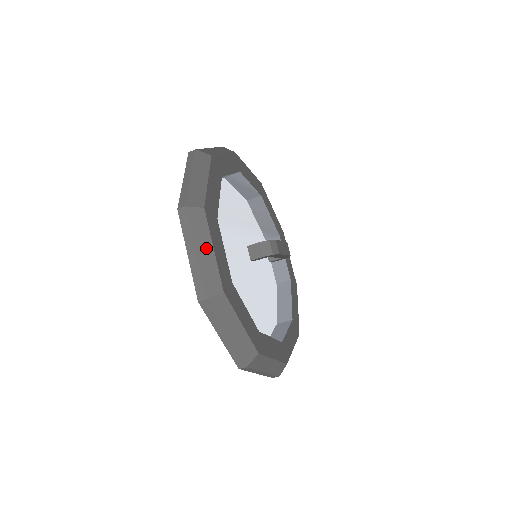
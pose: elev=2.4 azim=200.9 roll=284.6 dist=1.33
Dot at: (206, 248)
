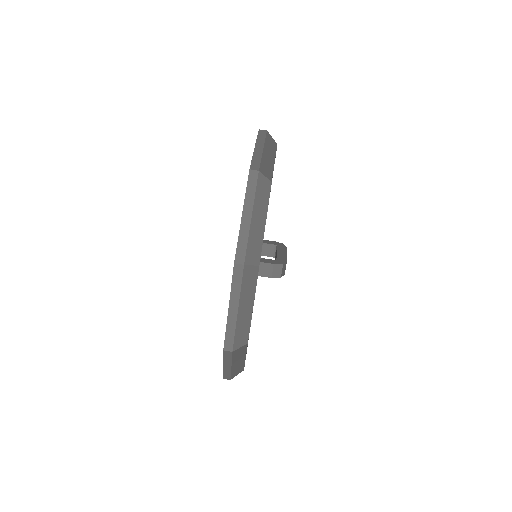
Dot at: (248, 305)
